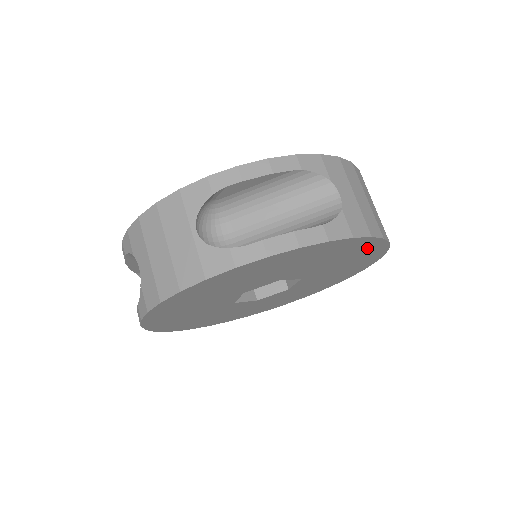
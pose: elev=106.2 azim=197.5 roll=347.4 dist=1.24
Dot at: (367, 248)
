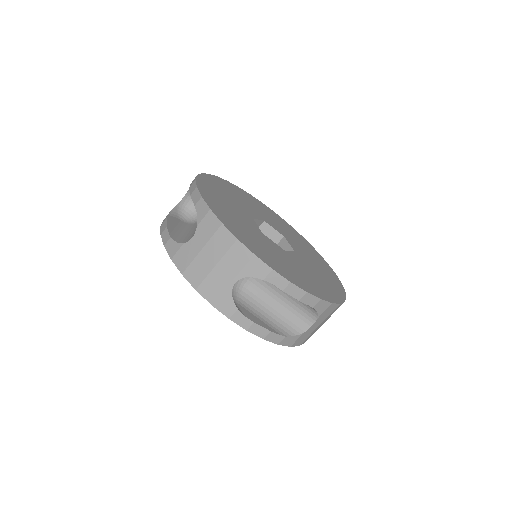
Dot at: occluded
